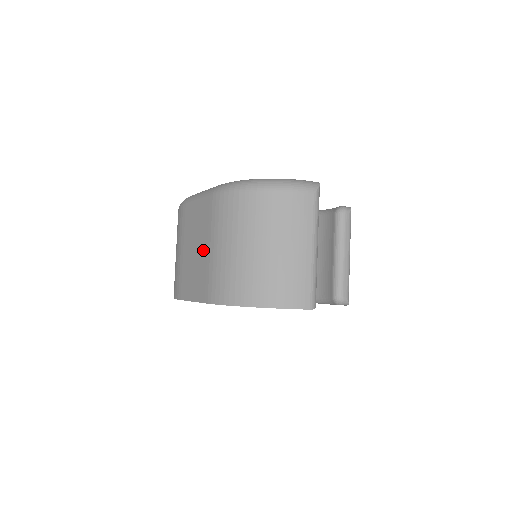
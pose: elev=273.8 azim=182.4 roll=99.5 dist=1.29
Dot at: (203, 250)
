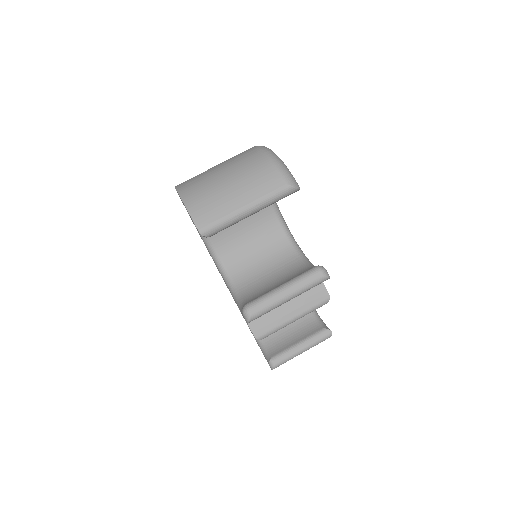
Dot at: occluded
